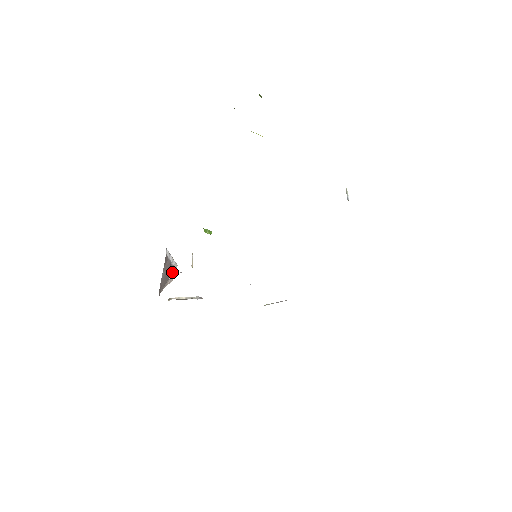
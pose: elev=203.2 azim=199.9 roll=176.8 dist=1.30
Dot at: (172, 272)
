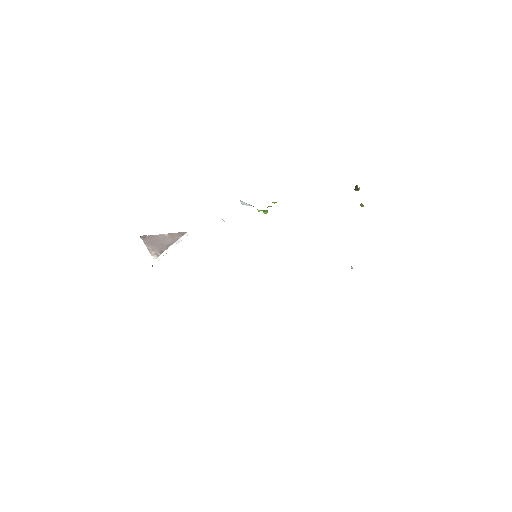
Dot at: (158, 251)
